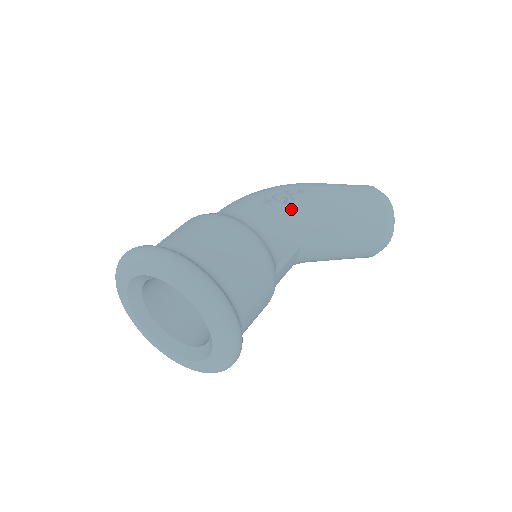
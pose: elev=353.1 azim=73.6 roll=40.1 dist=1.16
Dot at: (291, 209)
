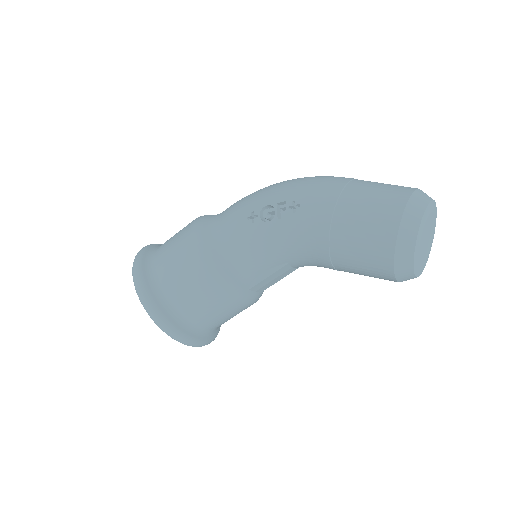
Dot at: (272, 230)
